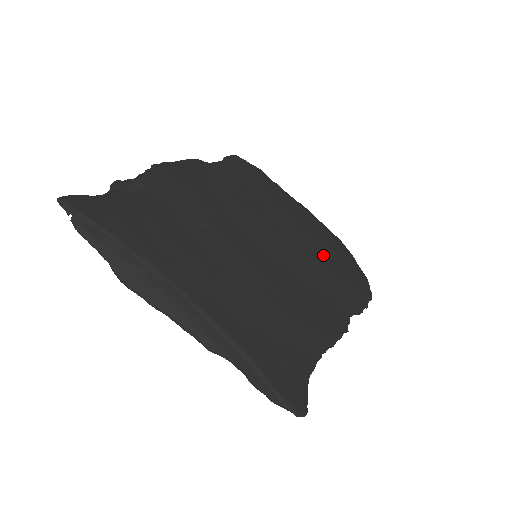
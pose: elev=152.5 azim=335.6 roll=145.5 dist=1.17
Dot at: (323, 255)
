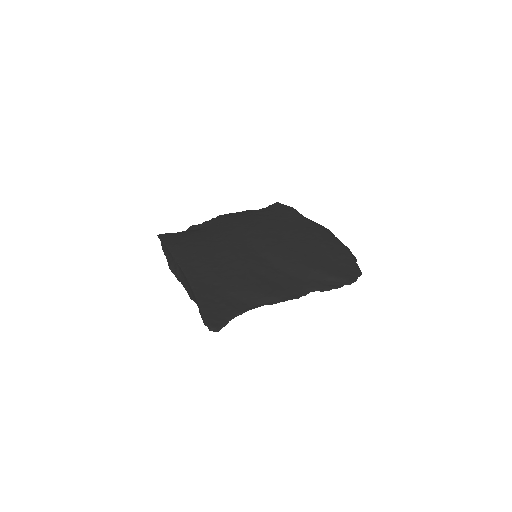
Dot at: (308, 252)
